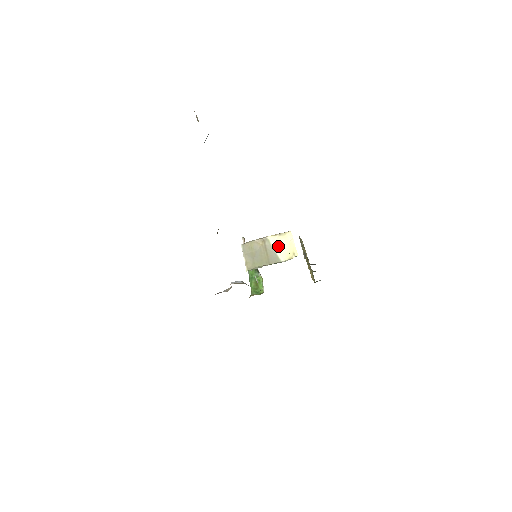
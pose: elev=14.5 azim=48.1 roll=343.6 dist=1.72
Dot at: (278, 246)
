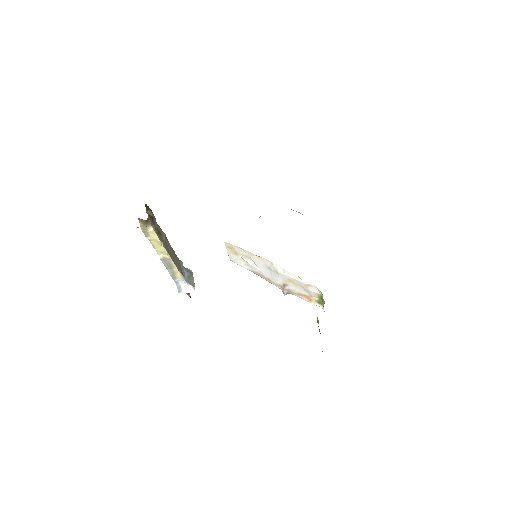
Dot at: occluded
